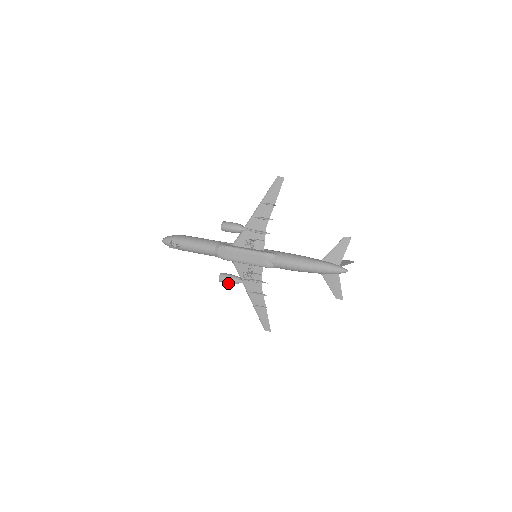
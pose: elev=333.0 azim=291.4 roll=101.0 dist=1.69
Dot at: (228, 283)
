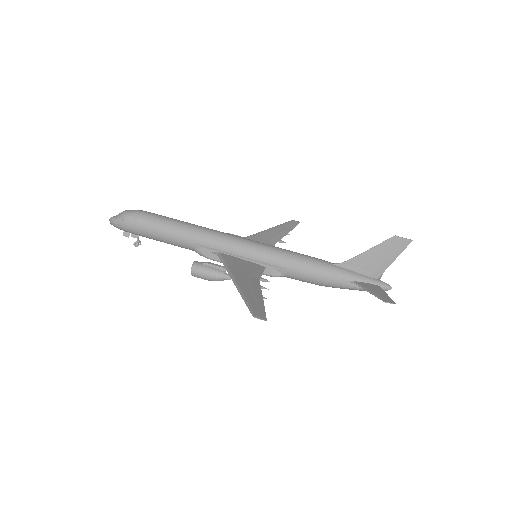
Dot at: occluded
